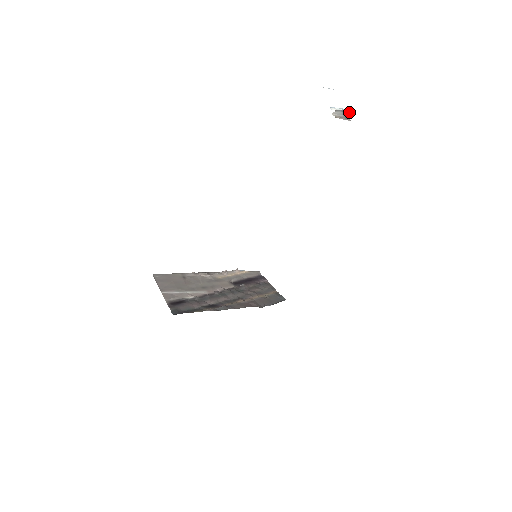
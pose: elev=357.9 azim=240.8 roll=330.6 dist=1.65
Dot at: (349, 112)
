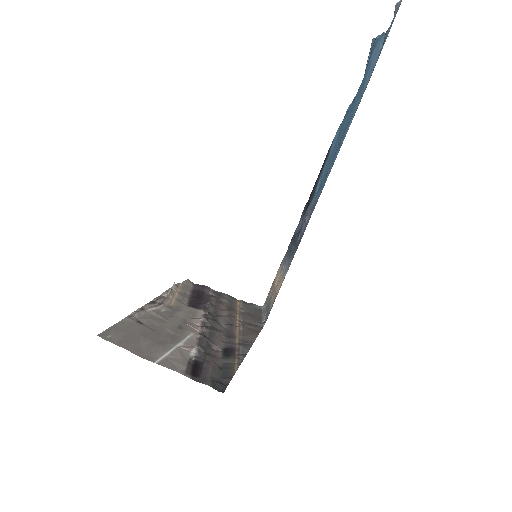
Dot at: occluded
